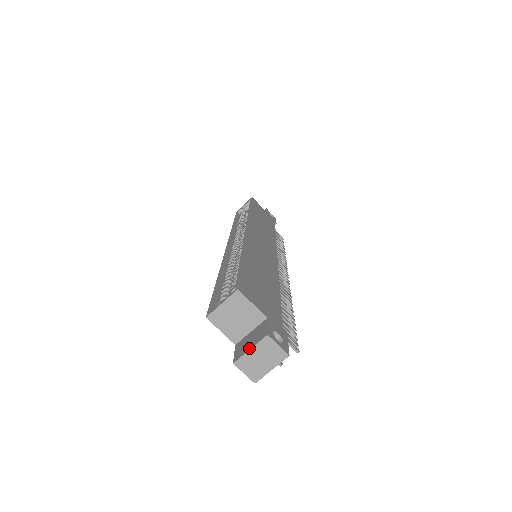
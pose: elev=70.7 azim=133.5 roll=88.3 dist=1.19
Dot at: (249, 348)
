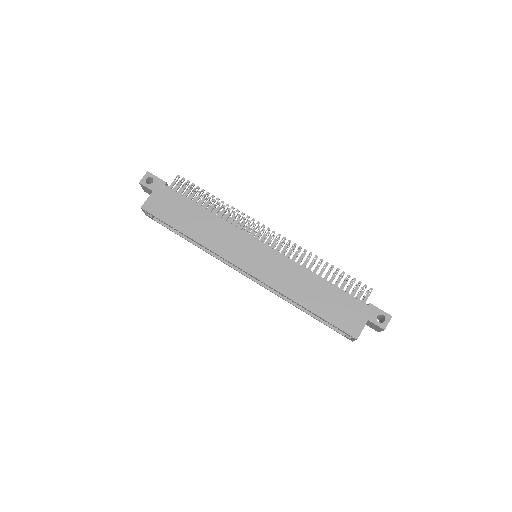
Dot at: (380, 331)
